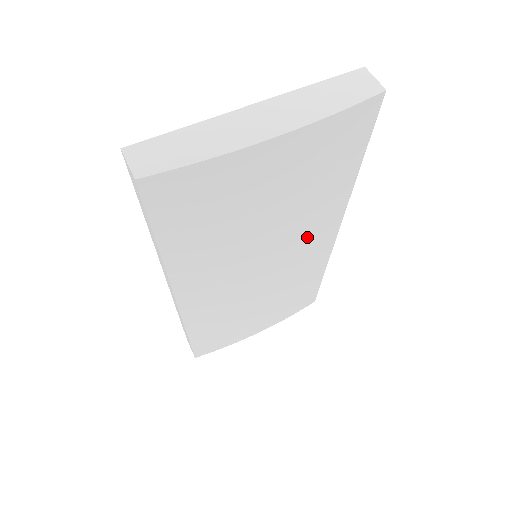
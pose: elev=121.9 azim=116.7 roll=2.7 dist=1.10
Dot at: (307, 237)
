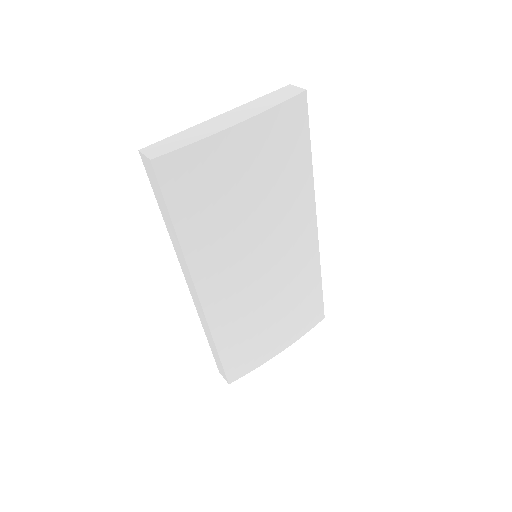
Dot at: (291, 228)
